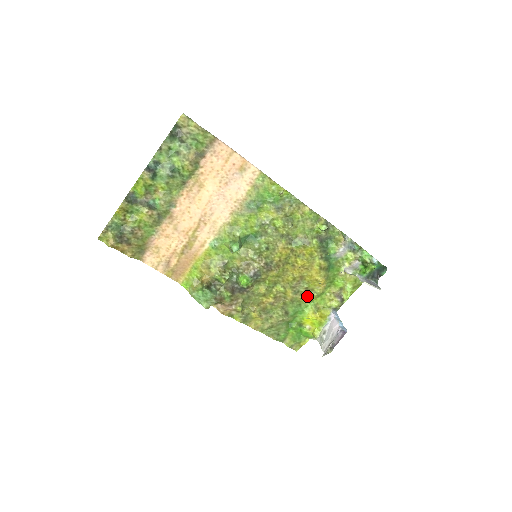
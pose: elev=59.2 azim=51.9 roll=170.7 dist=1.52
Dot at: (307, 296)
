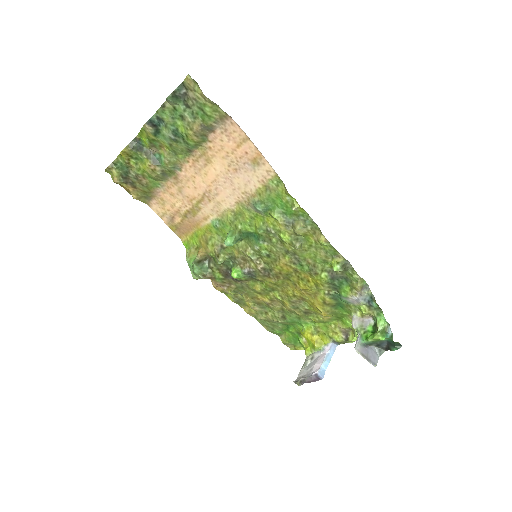
Dot at: (307, 316)
